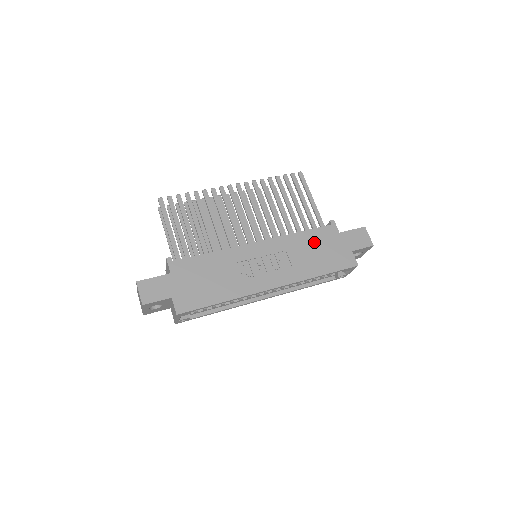
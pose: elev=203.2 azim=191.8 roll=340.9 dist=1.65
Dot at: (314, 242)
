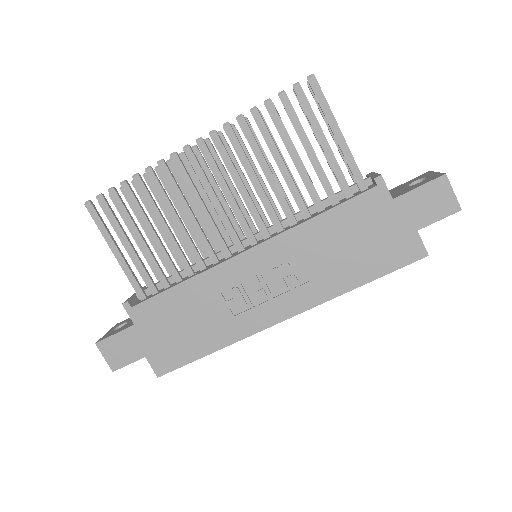
Dot at: (345, 229)
